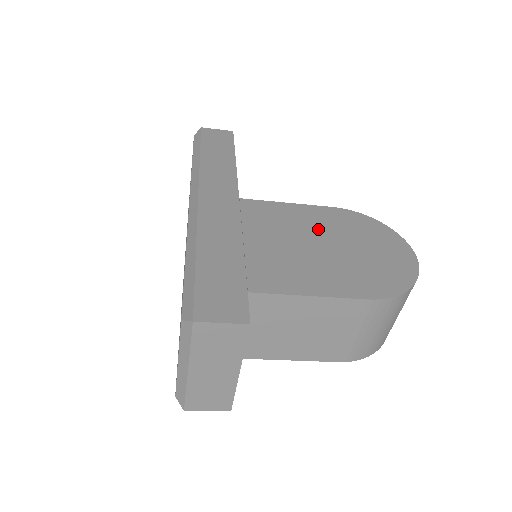
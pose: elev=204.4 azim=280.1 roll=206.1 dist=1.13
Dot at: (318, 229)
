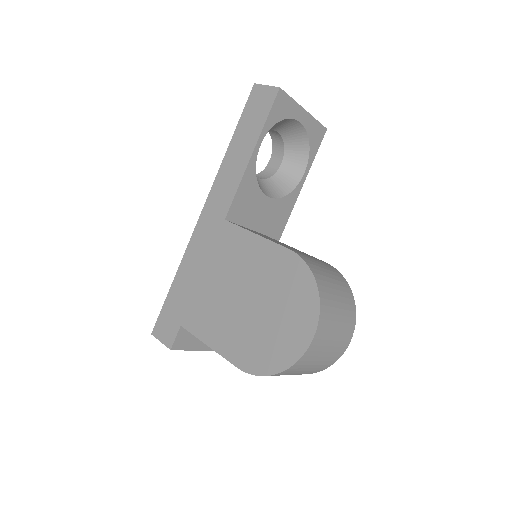
Dot at: (255, 278)
